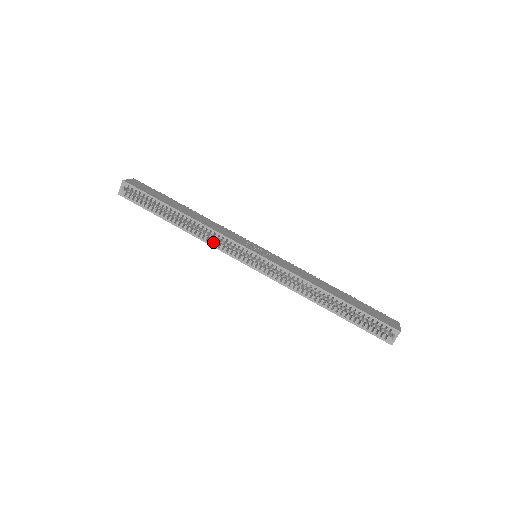
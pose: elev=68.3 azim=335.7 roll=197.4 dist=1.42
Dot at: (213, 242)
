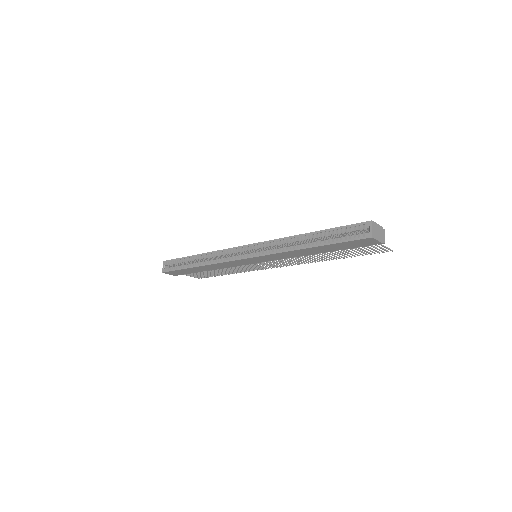
Dot at: (220, 259)
